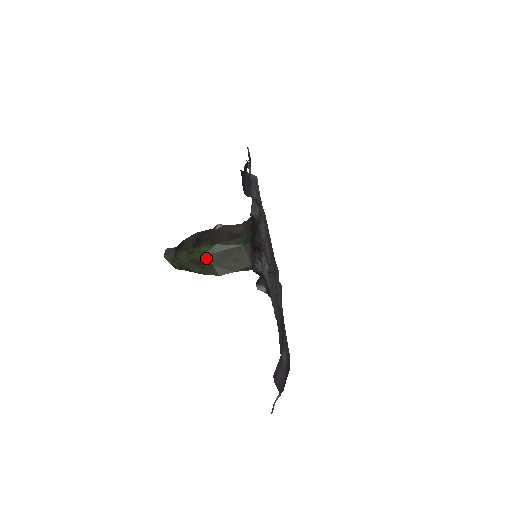
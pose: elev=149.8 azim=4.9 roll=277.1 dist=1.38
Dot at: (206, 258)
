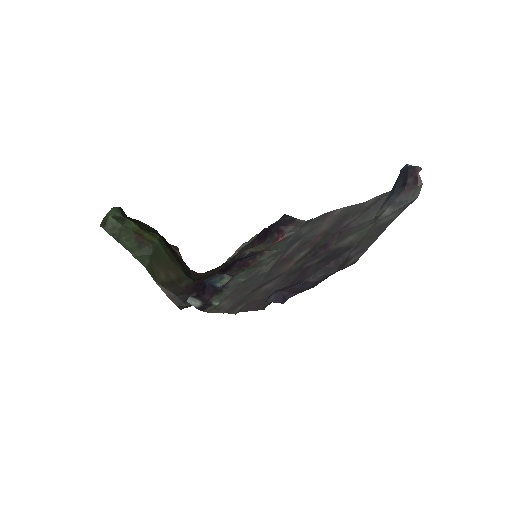
Dot at: (154, 244)
